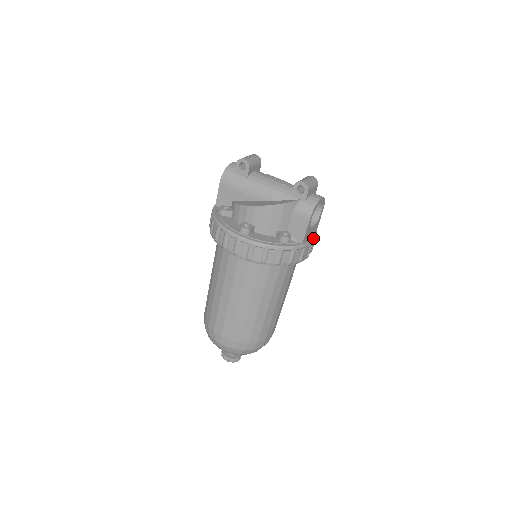
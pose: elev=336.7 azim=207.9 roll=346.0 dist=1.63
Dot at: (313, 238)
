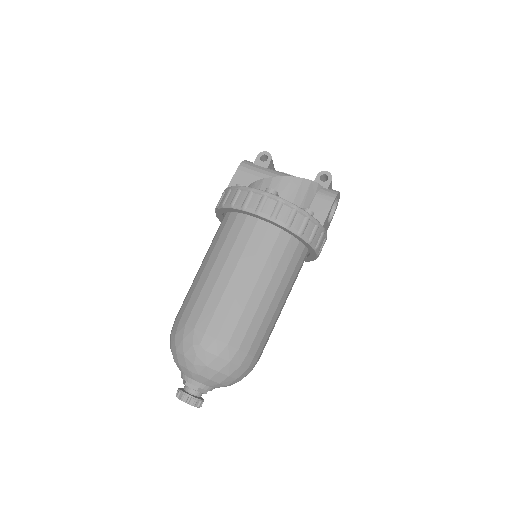
Dot at: occluded
